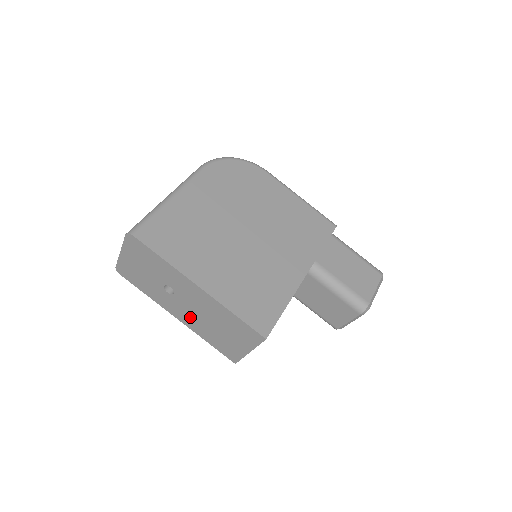
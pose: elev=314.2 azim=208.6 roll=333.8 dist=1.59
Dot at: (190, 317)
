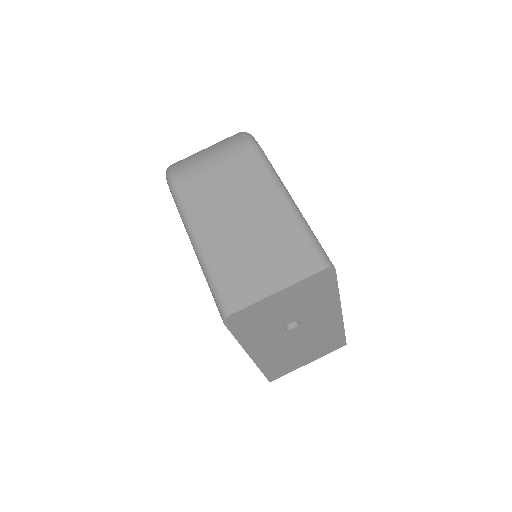
Dot at: (278, 350)
